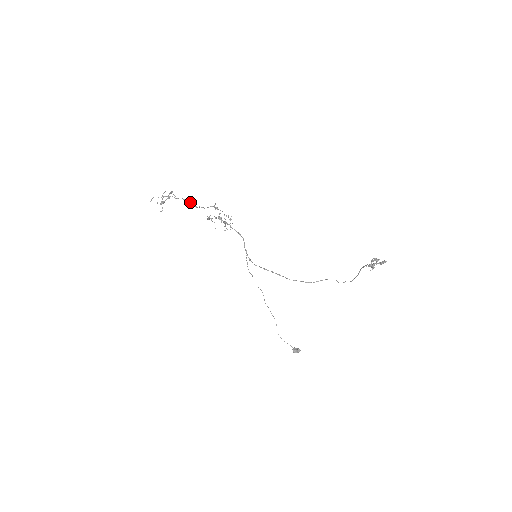
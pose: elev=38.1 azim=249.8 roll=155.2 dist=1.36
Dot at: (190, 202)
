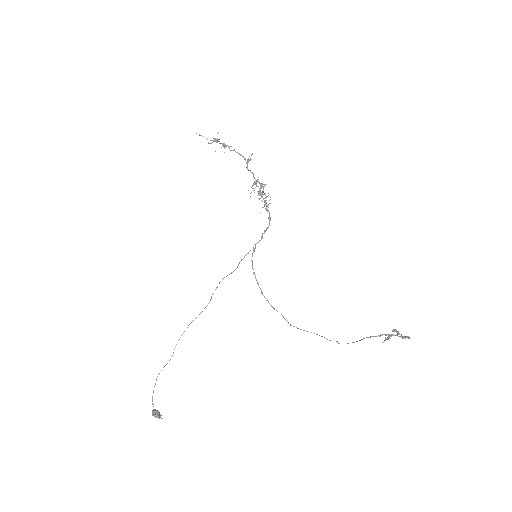
Dot at: (250, 159)
